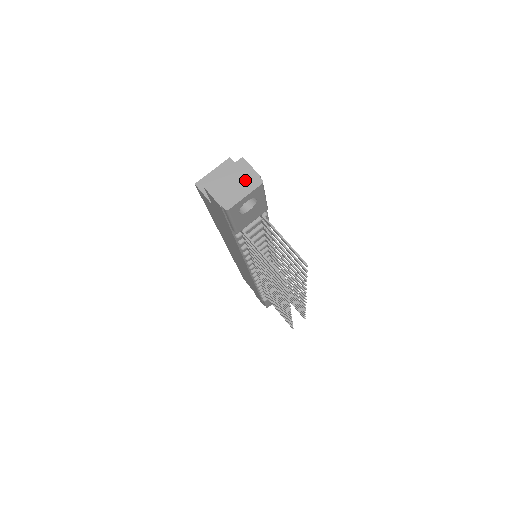
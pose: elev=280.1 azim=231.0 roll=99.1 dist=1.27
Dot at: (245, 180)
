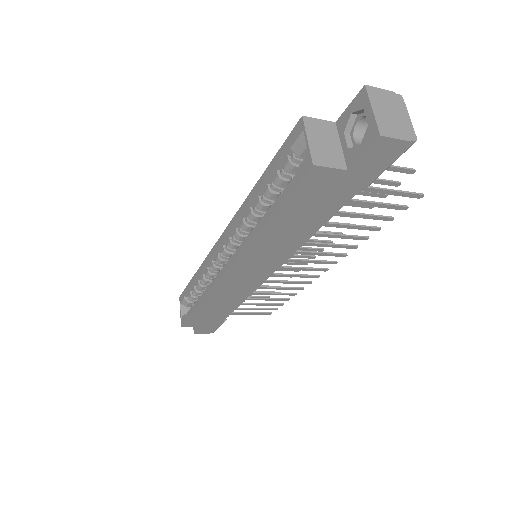
Dot at: (392, 104)
